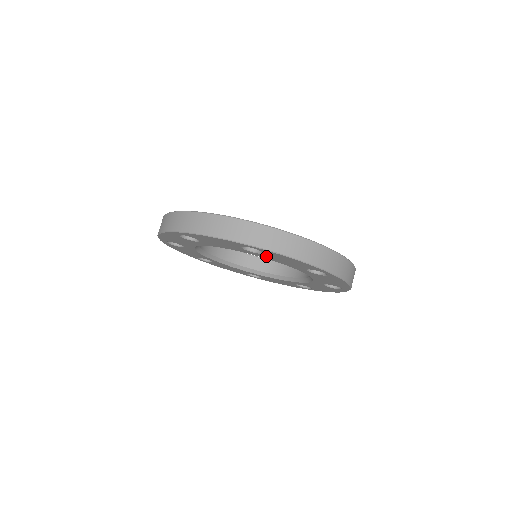
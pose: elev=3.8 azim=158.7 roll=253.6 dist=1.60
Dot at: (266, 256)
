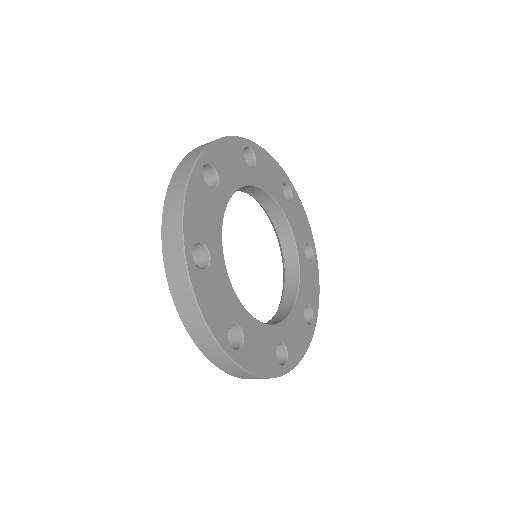
Dot at: occluded
